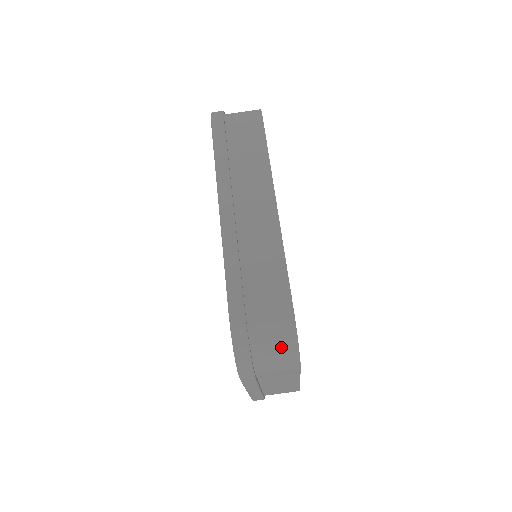
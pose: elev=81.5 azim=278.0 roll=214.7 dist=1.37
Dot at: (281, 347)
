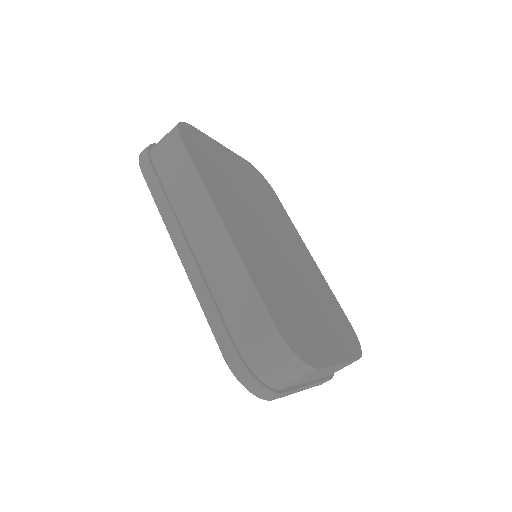
Dot at: (283, 365)
